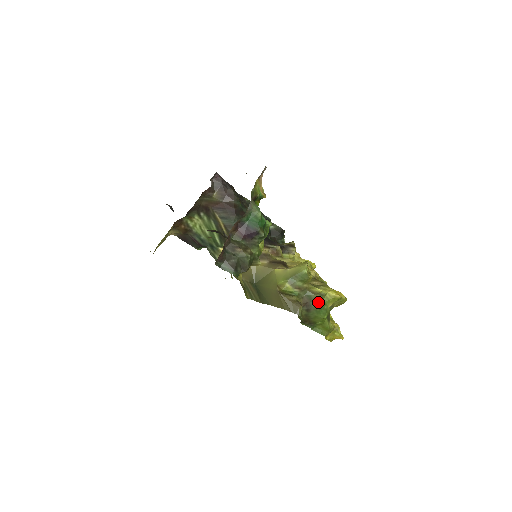
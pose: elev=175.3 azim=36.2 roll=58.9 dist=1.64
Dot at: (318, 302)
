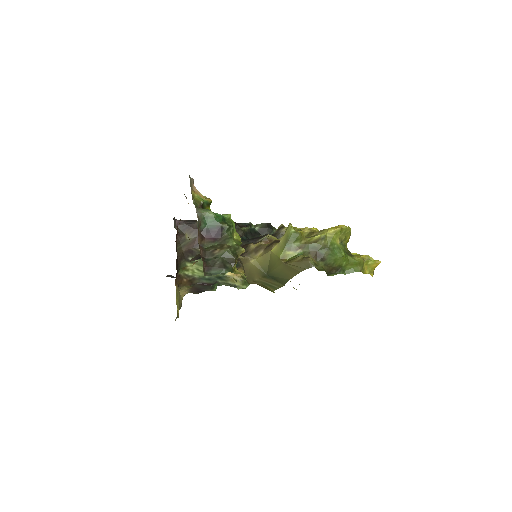
Dot at: (325, 246)
